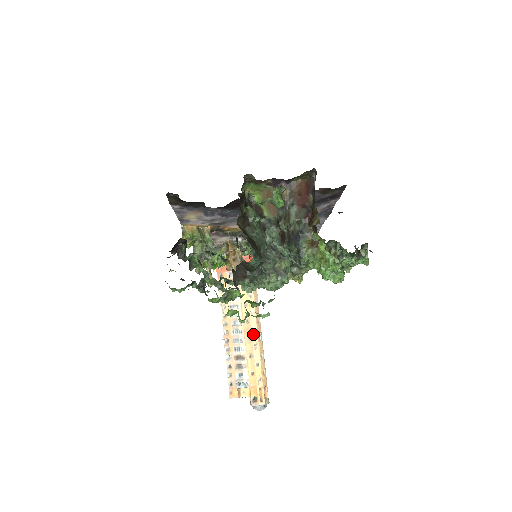
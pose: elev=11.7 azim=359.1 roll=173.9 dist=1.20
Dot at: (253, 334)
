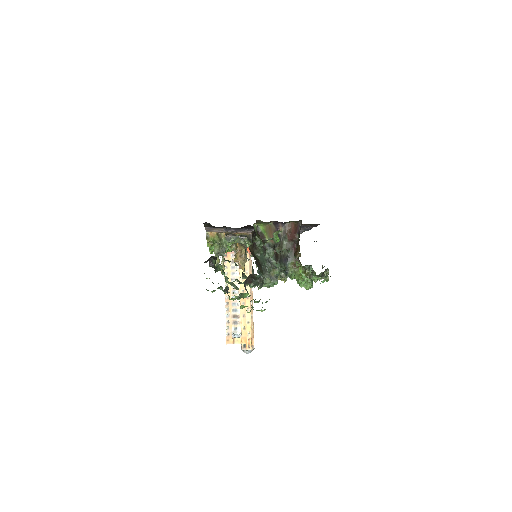
Dot at: (247, 301)
